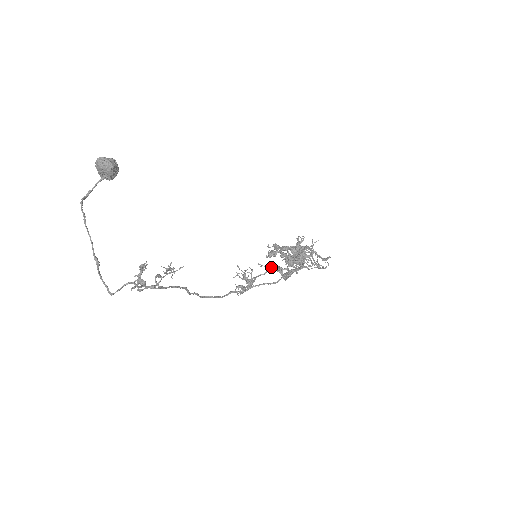
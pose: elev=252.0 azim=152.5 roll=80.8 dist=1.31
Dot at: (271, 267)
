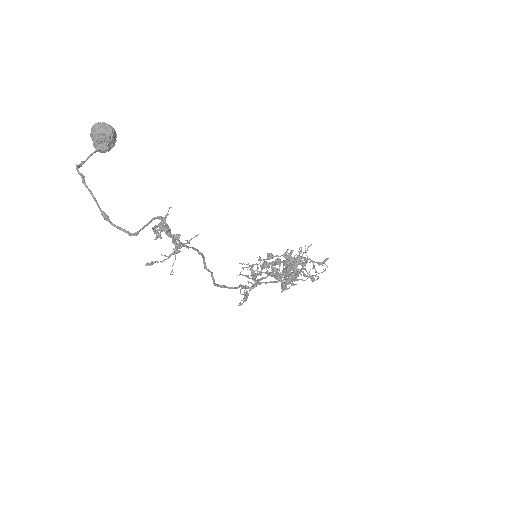
Dot at: (270, 272)
